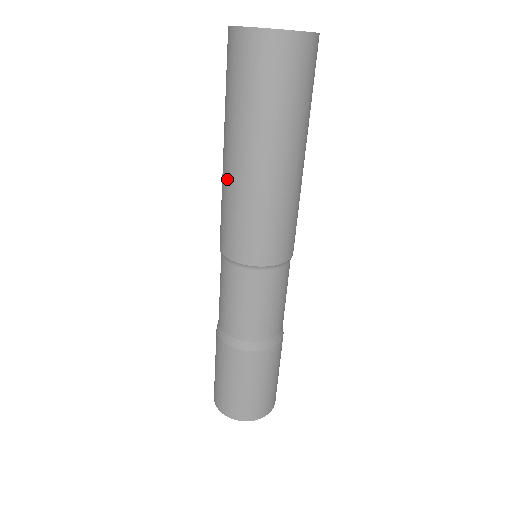
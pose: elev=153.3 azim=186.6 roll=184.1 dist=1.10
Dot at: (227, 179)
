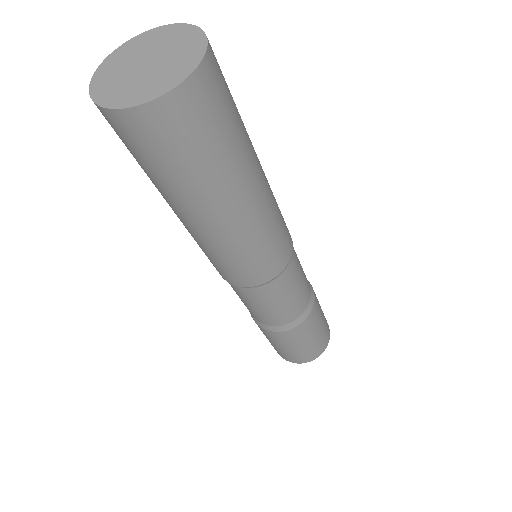
Dot at: occluded
